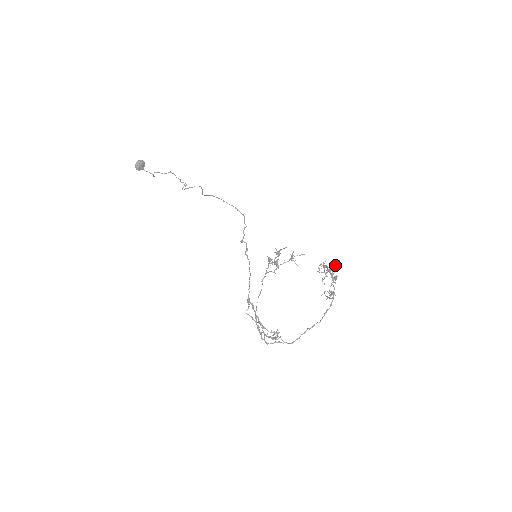
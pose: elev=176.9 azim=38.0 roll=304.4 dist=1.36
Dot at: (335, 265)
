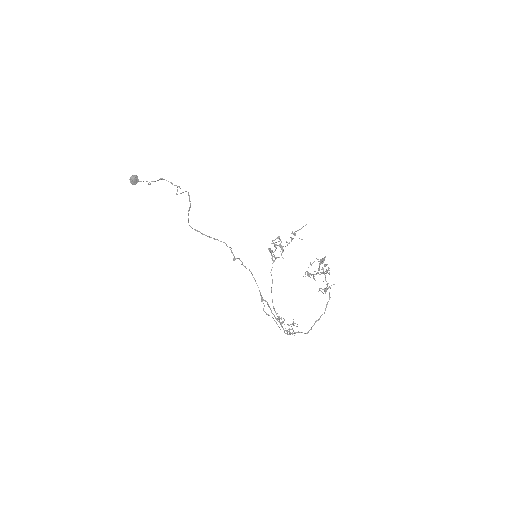
Dot at: (324, 258)
